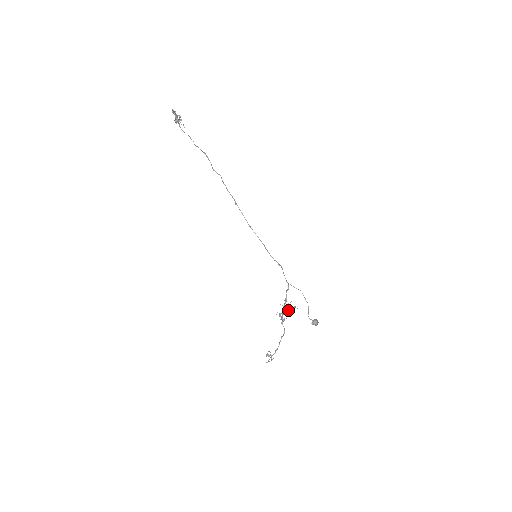
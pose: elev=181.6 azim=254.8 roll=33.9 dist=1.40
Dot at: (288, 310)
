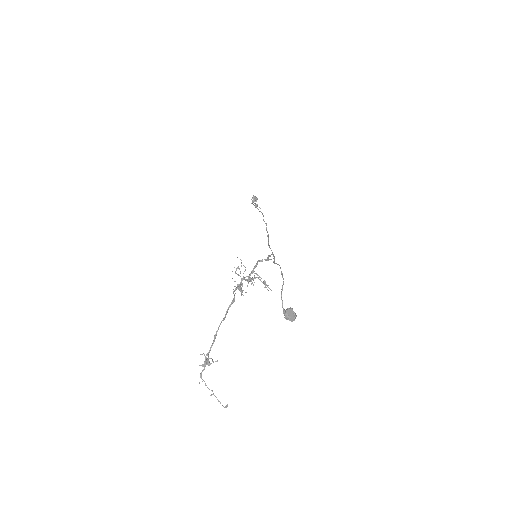
Dot at: occluded
